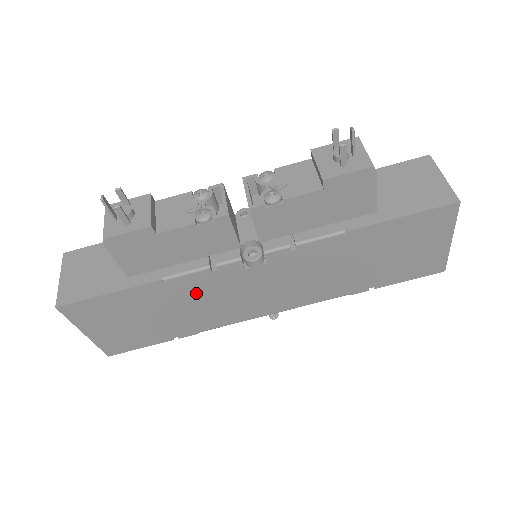
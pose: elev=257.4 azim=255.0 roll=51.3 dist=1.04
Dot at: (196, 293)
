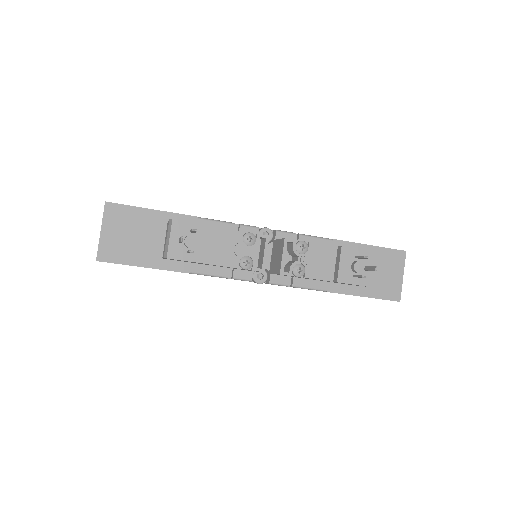
Dot at: occluded
